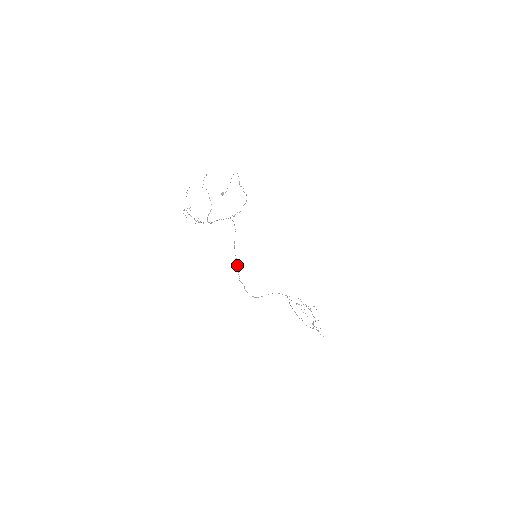
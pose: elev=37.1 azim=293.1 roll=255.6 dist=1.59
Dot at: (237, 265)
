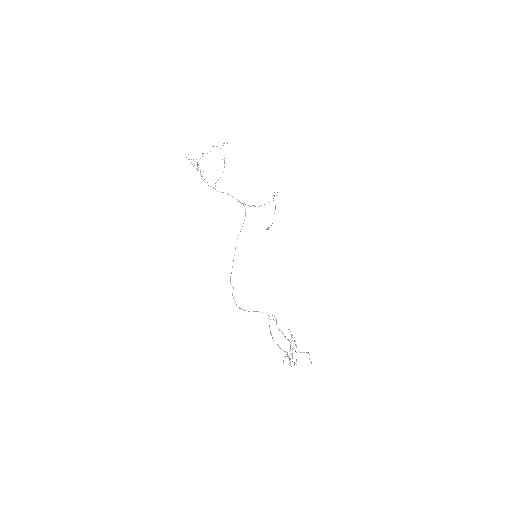
Dot at: (233, 260)
